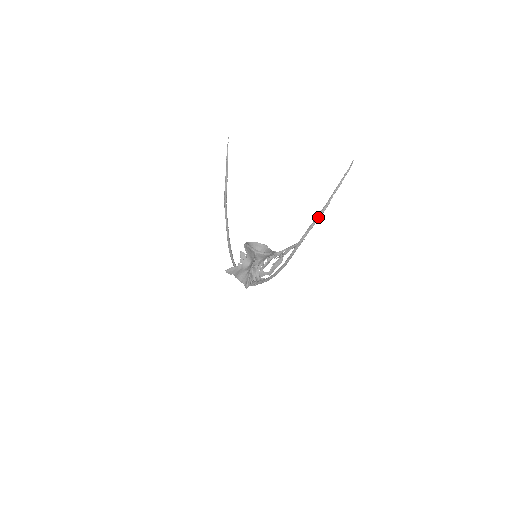
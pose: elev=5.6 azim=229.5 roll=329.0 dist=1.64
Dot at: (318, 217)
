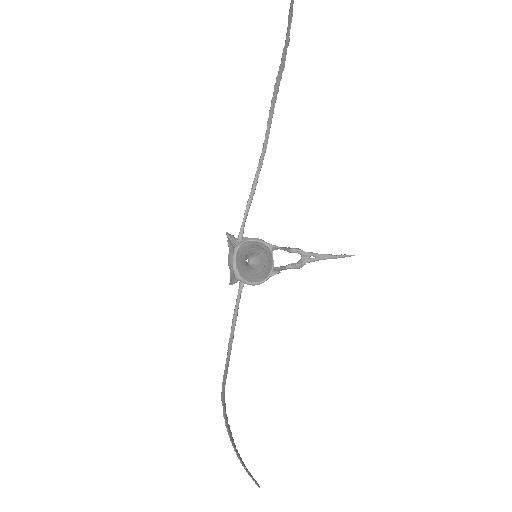
Dot at: (226, 426)
